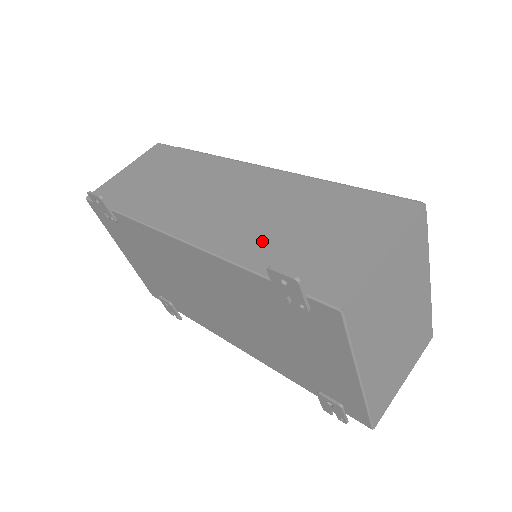
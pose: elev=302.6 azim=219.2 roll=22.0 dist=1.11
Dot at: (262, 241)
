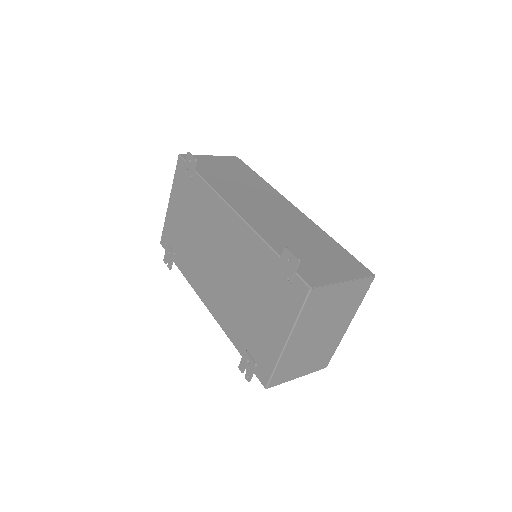
Dot at: (283, 239)
